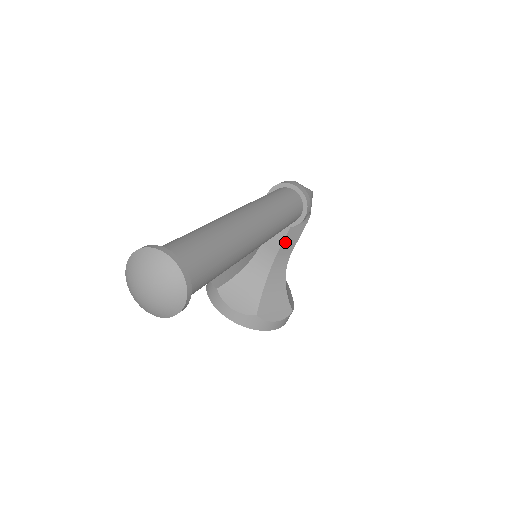
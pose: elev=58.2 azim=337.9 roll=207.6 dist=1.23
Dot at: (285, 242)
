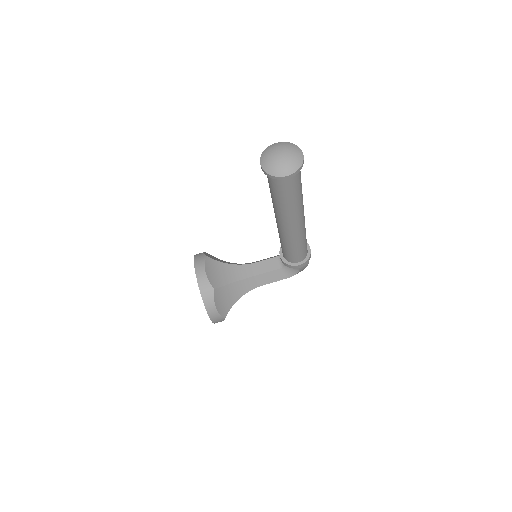
Dot at: (268, 274)
